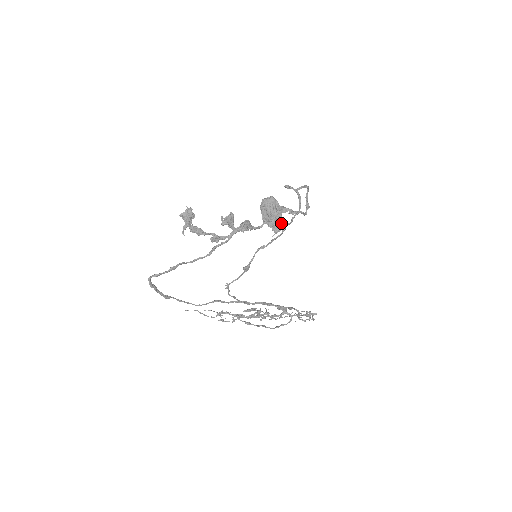
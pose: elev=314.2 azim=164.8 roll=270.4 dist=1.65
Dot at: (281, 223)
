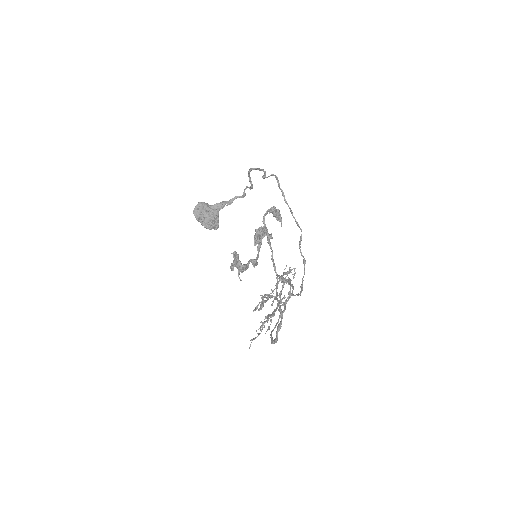
Dot at: (276, 211)
